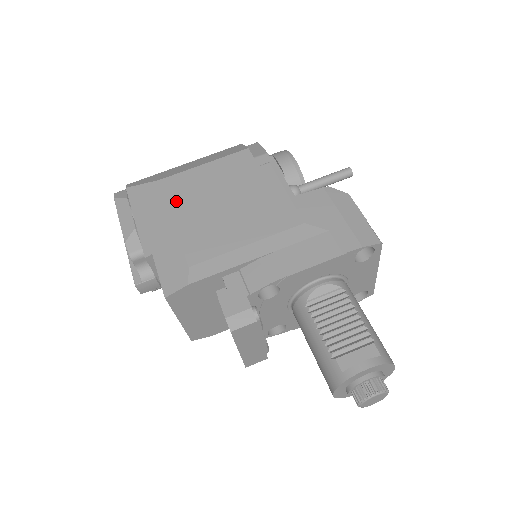
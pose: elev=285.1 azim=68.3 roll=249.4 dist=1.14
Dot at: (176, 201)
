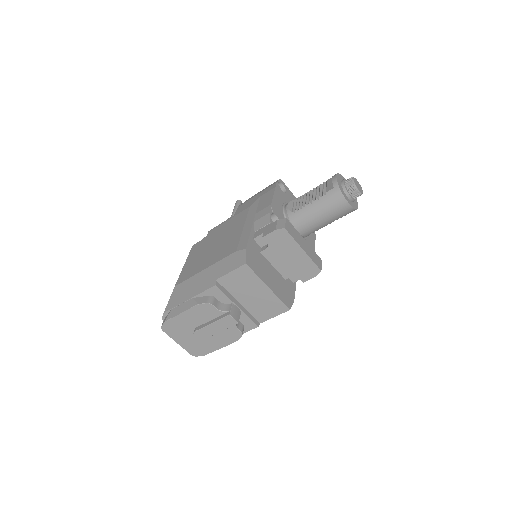
Dot at: (194, 272)
